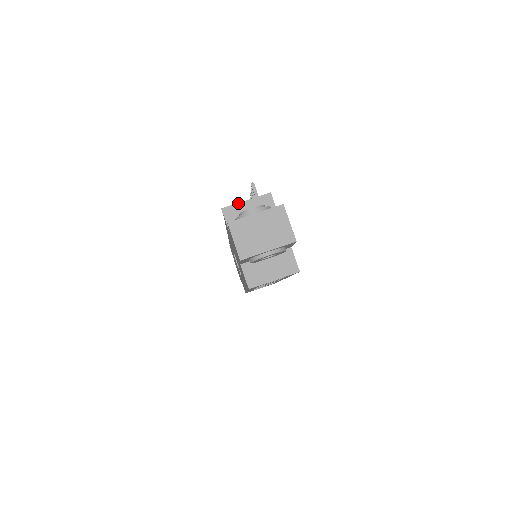
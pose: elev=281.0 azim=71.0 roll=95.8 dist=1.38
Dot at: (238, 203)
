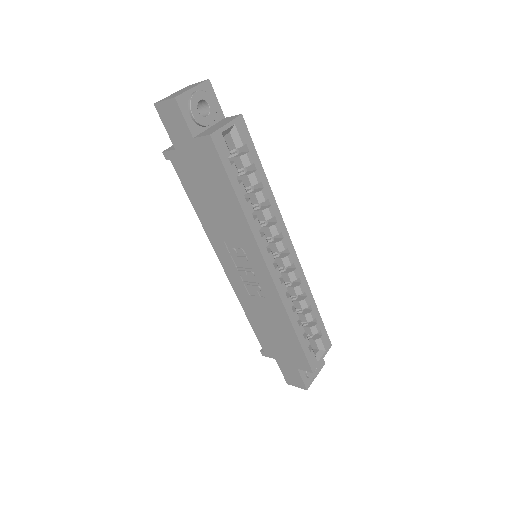
Dot at: occluded
